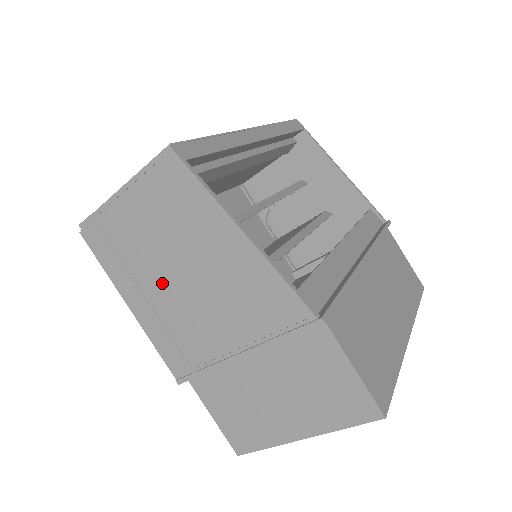
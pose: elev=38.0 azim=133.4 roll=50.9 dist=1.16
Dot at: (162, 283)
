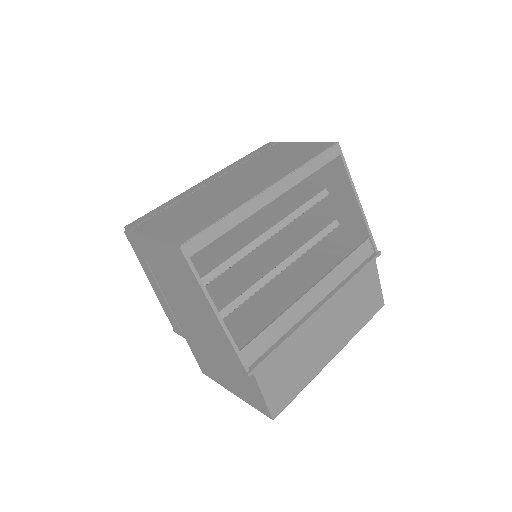
Dot at: (170, 291)
